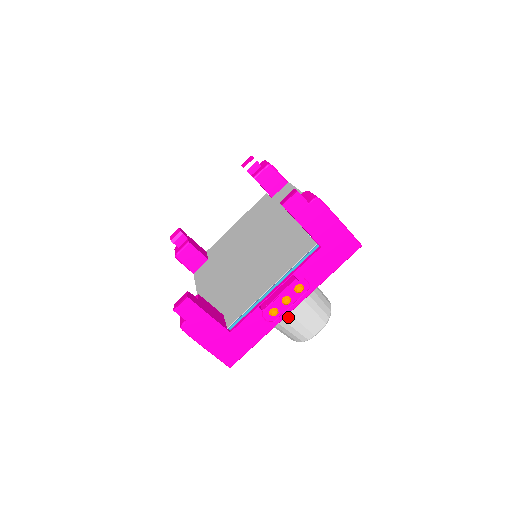
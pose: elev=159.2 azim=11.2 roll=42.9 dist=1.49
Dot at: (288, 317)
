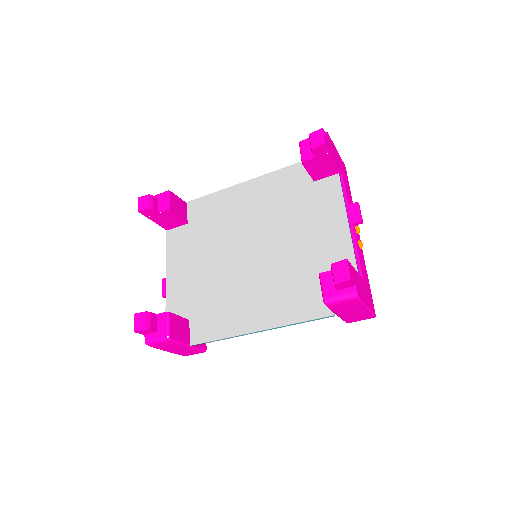
Dot at: occluded
